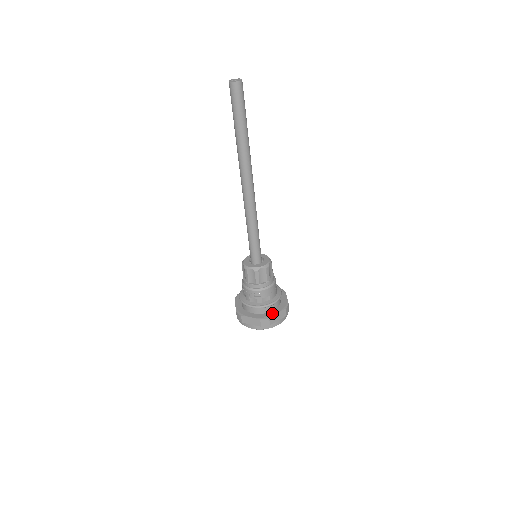
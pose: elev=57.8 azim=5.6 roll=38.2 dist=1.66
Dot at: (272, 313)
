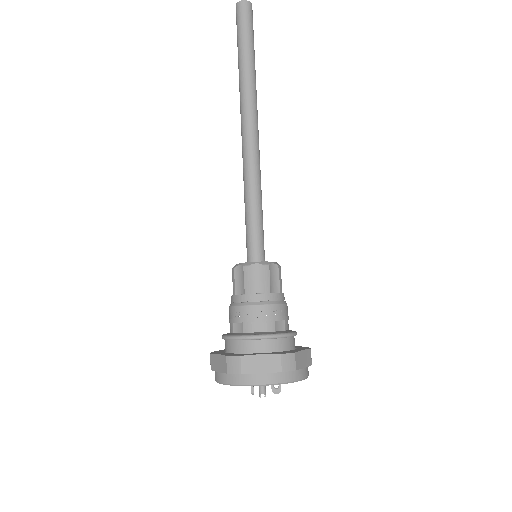
Dot at: (294, 350)
